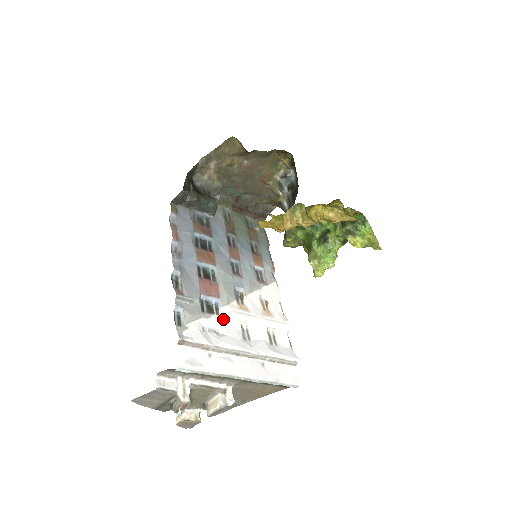
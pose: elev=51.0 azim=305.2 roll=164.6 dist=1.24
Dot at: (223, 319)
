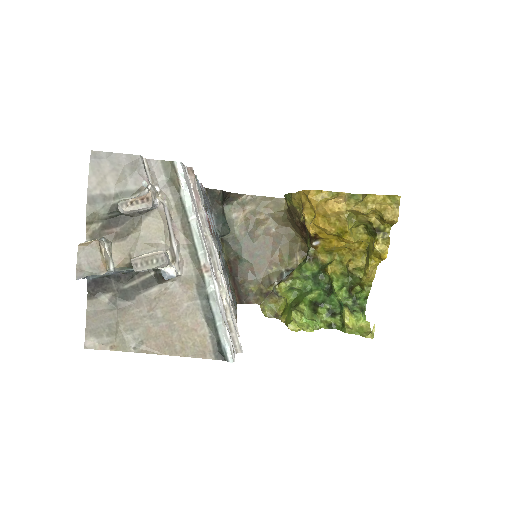
Dot at: occluded
